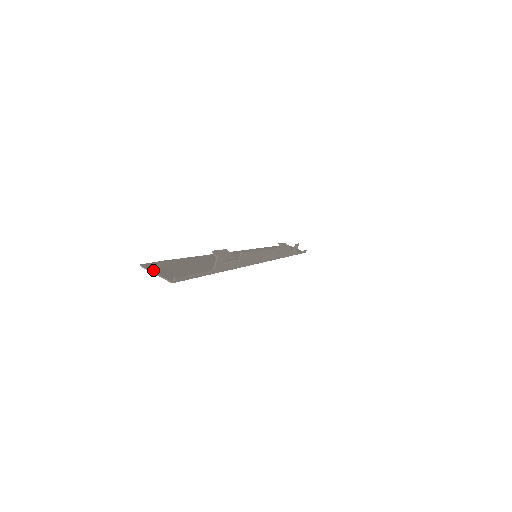
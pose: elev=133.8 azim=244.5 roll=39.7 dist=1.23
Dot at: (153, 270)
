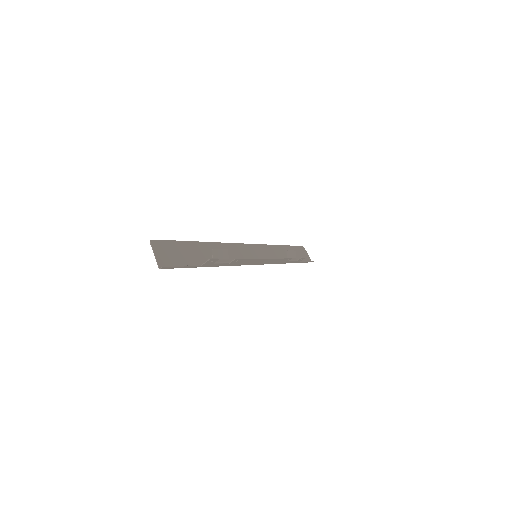
Dot at: (155, 250)
